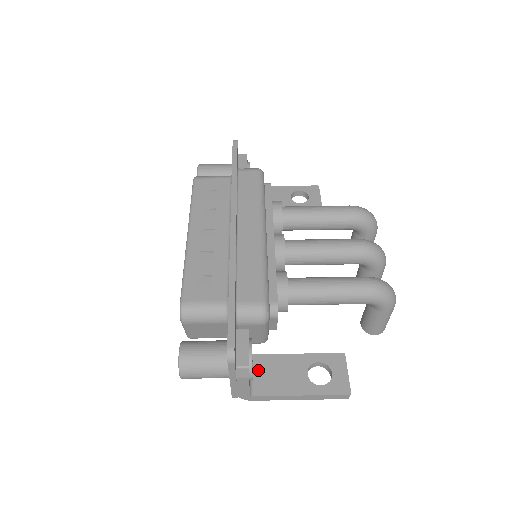
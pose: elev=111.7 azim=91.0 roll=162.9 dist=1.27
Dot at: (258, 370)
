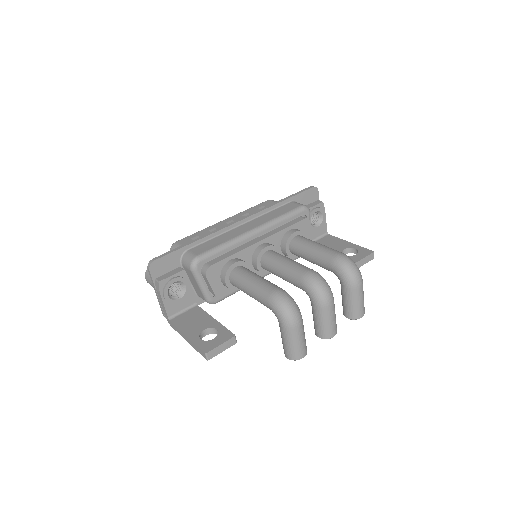
Dot at: (189, 312)
